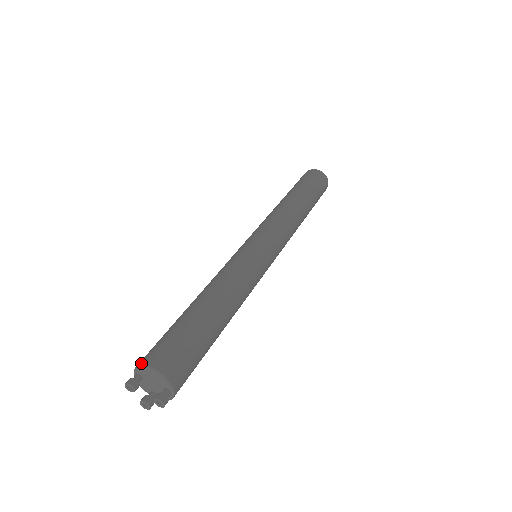
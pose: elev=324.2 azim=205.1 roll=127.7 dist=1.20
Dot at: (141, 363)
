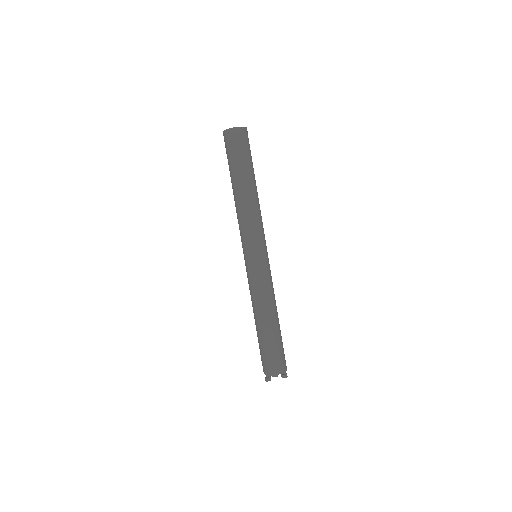
Dot at: (269, 374)
